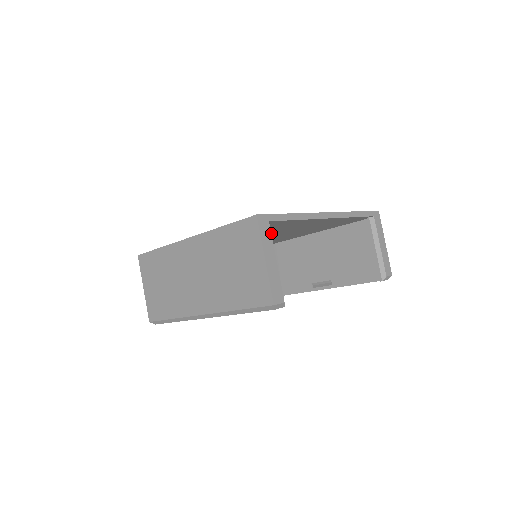
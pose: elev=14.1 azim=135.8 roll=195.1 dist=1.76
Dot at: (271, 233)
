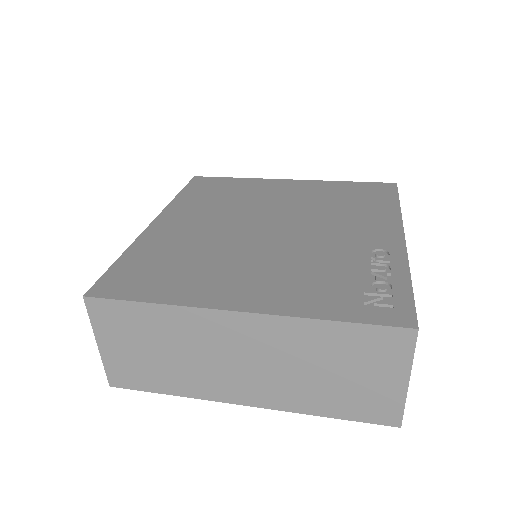
Dot at: occluded
